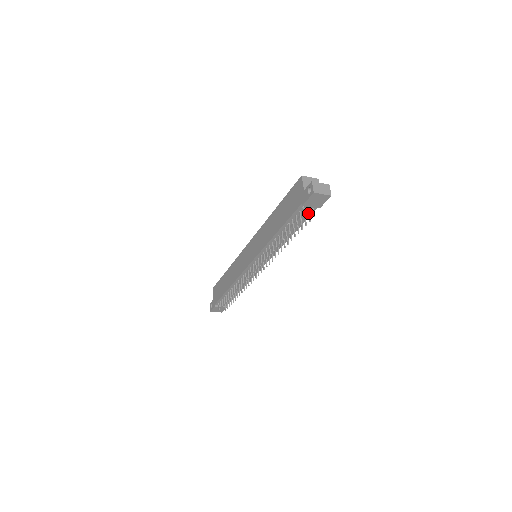
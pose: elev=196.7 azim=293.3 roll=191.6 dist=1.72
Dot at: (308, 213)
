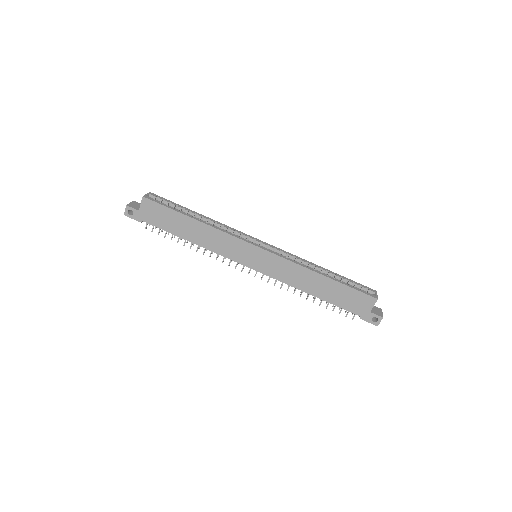
Dot at: occluded
